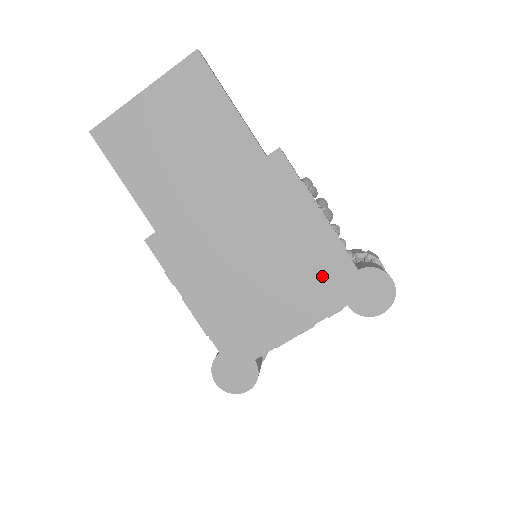
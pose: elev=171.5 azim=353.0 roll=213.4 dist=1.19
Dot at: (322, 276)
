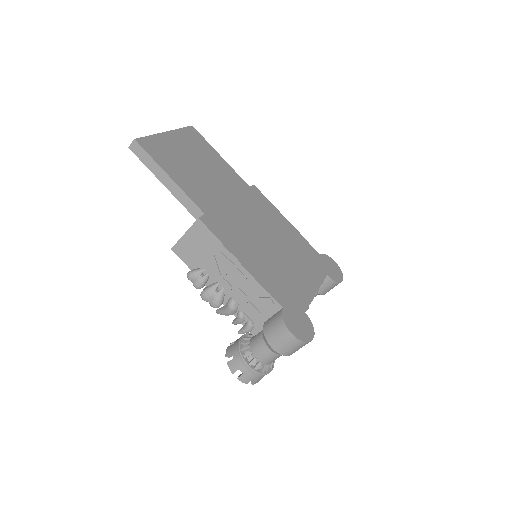
Dot at: (307, 256)
